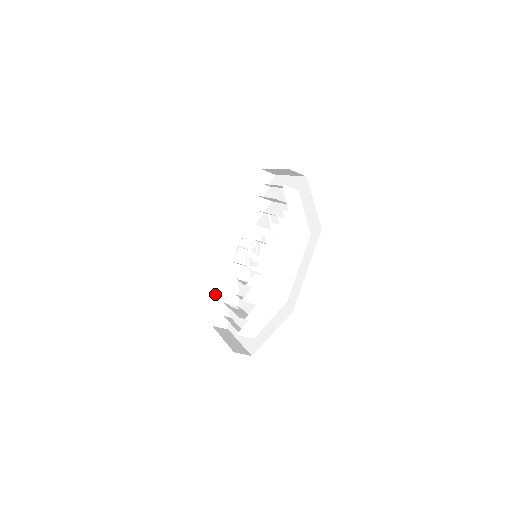
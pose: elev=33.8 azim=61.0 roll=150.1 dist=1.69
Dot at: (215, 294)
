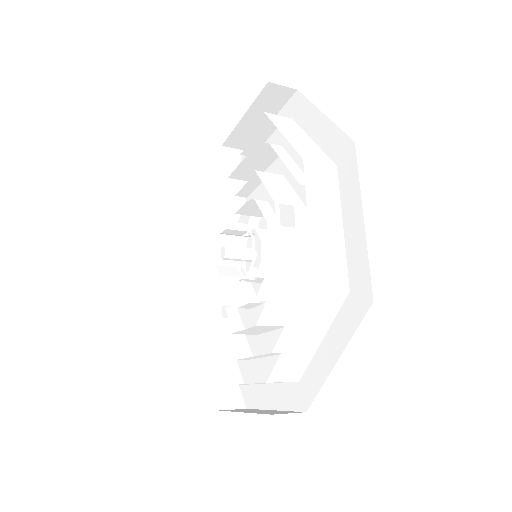
Dot at: (202, 267)
